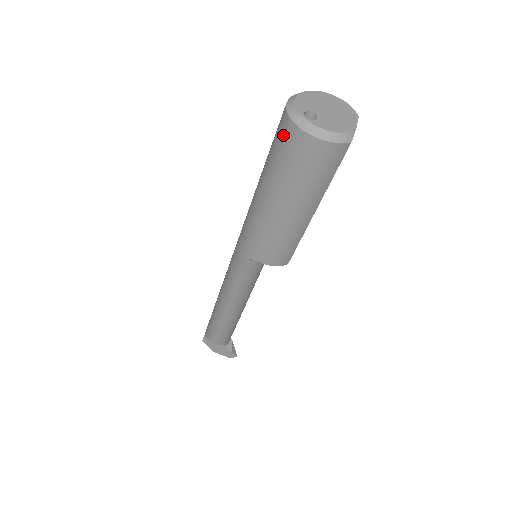
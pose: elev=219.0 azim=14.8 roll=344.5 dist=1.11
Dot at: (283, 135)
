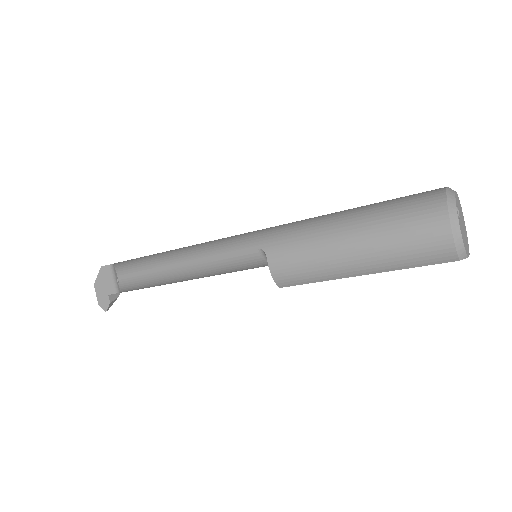
Dot at: (424, 200)
